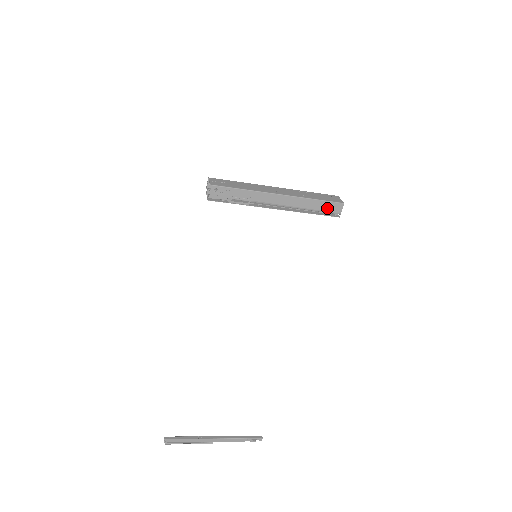
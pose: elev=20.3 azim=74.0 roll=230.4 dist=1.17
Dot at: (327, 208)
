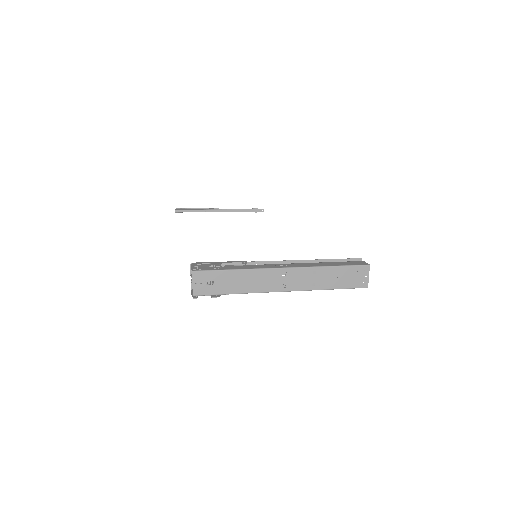
Dot at: occluded
